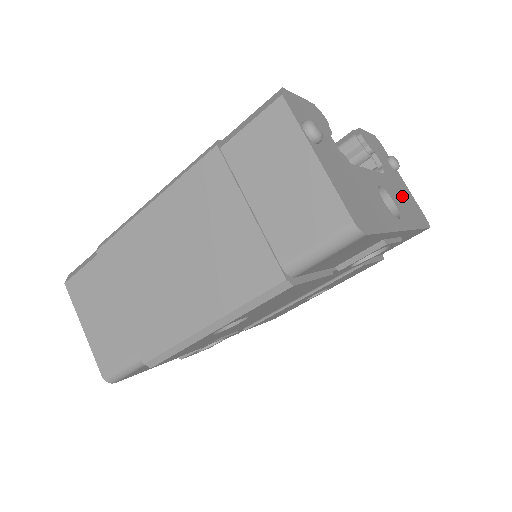
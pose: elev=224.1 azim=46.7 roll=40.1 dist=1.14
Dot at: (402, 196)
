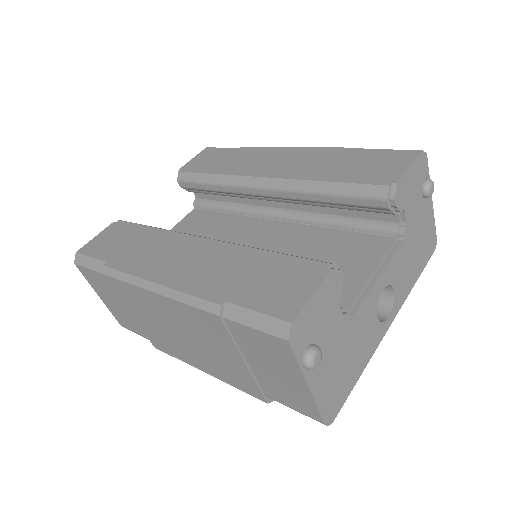
Dot at: (414, 250)
